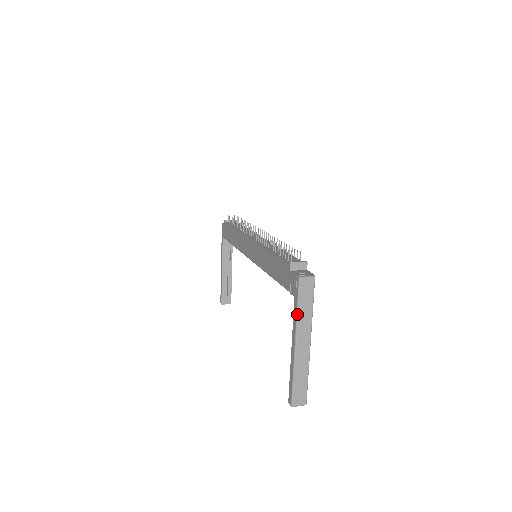
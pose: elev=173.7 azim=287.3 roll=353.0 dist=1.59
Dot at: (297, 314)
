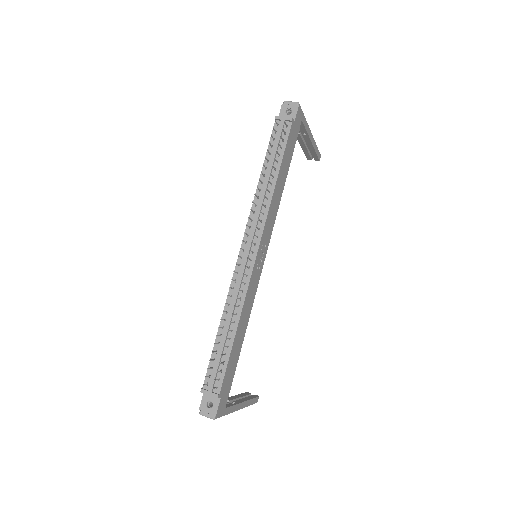
Dot at: occluded
